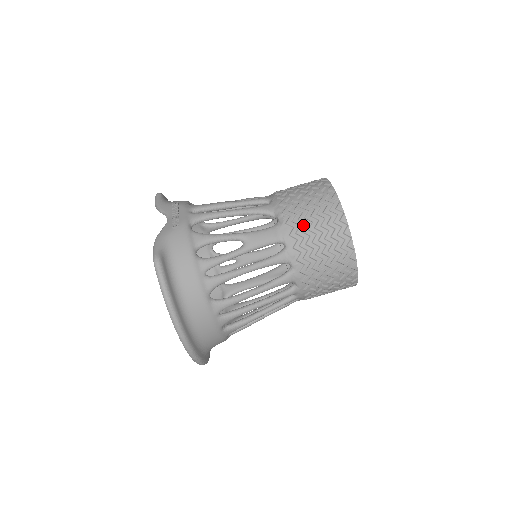
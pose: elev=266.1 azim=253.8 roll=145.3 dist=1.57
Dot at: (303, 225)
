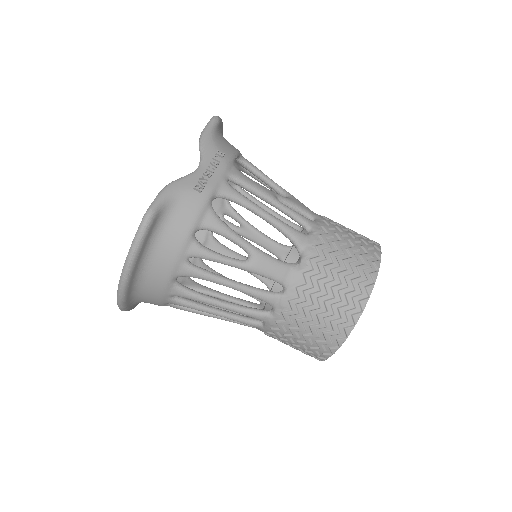
Dot at: (317, 289)
